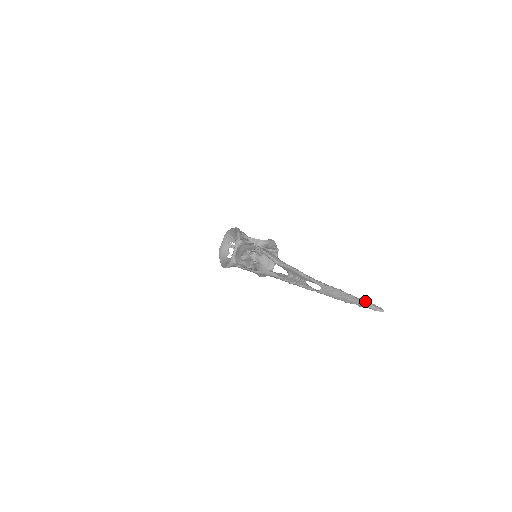
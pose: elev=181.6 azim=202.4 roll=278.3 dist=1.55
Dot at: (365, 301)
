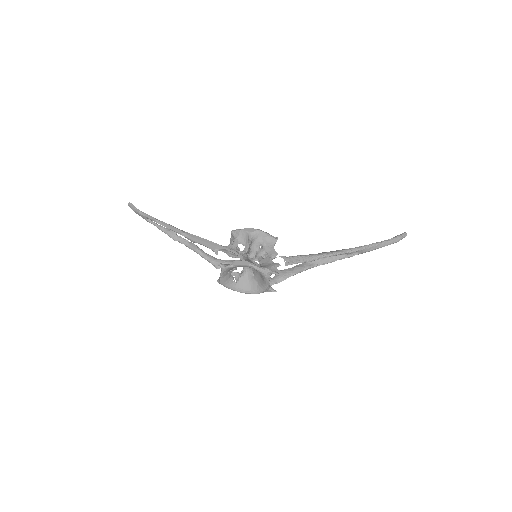
Dot at: (397, 239)
